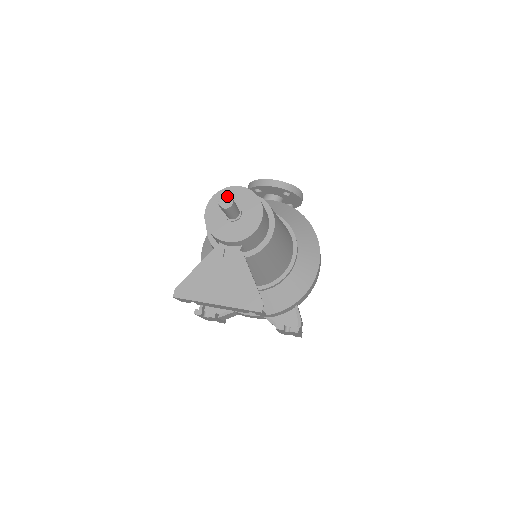
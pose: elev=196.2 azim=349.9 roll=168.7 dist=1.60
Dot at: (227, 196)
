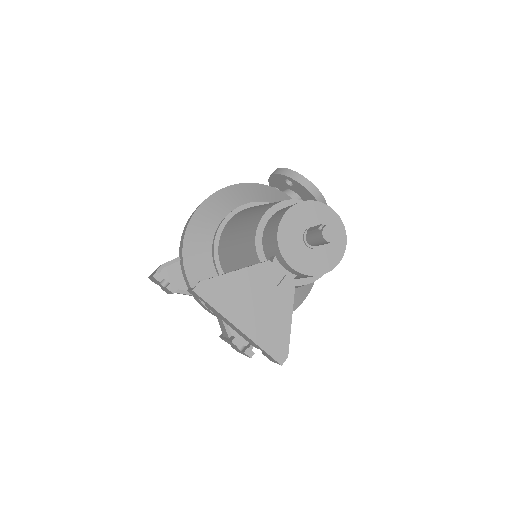
Dot at: (335, 227)
